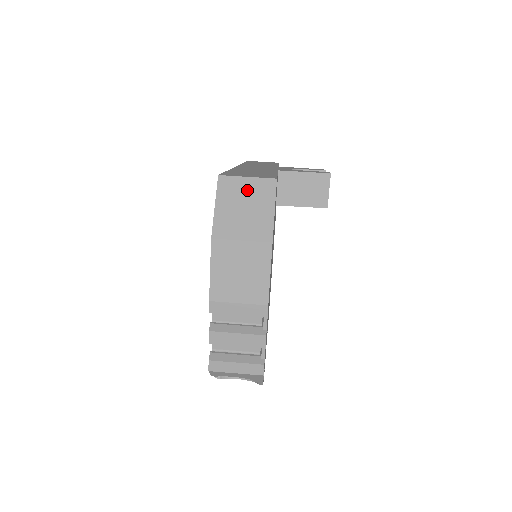
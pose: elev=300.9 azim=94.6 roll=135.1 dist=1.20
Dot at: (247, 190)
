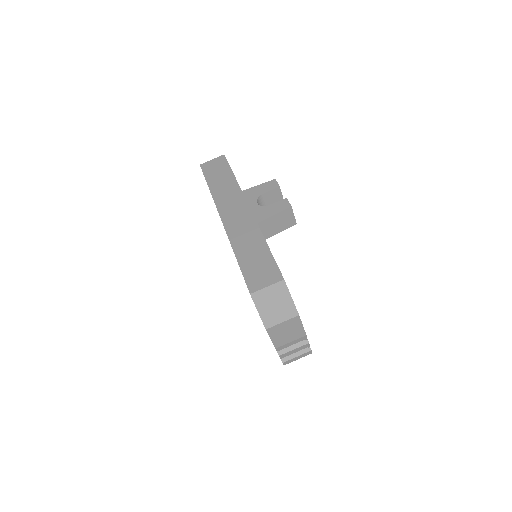
Dot at: (271, 294)
